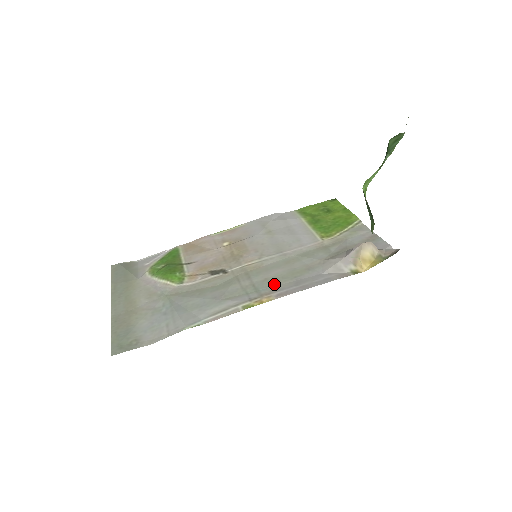
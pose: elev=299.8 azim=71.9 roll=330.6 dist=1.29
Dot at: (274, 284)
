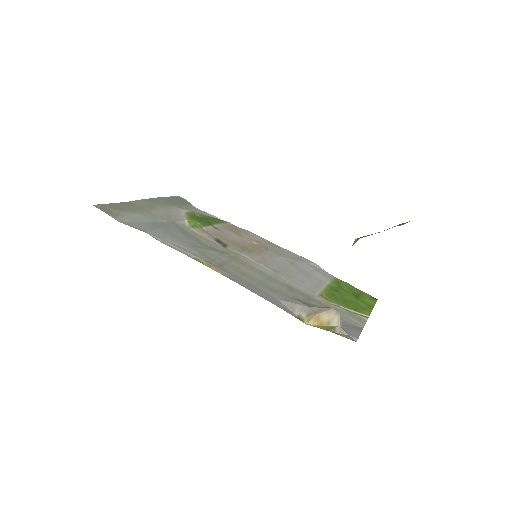
Dot at: (238, 273)
